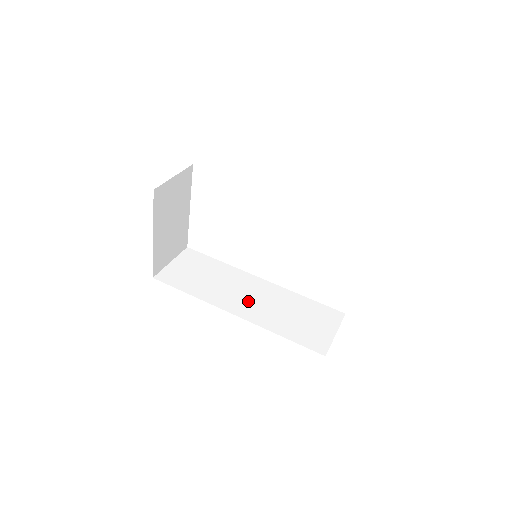
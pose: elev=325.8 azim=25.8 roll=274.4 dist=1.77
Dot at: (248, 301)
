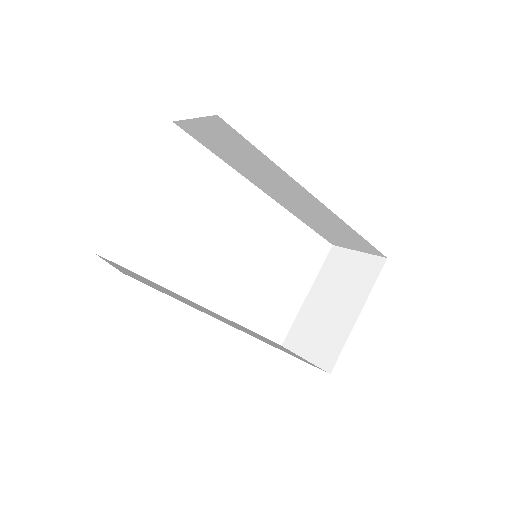
Dot at: occluded
